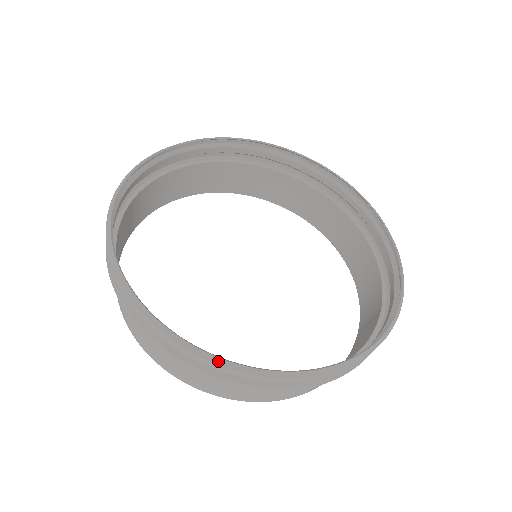
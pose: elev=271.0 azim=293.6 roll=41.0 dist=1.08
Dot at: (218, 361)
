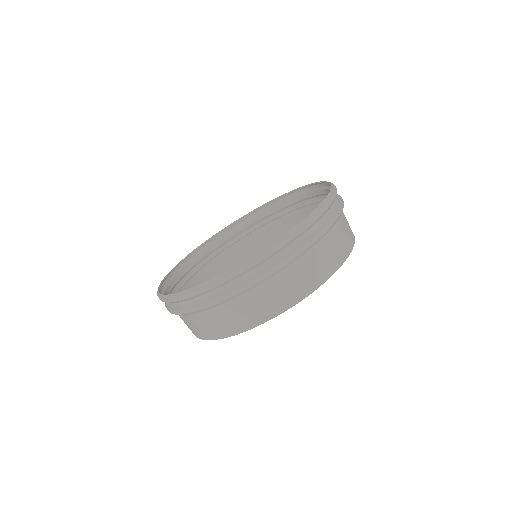
Dot at: (254, 257)
